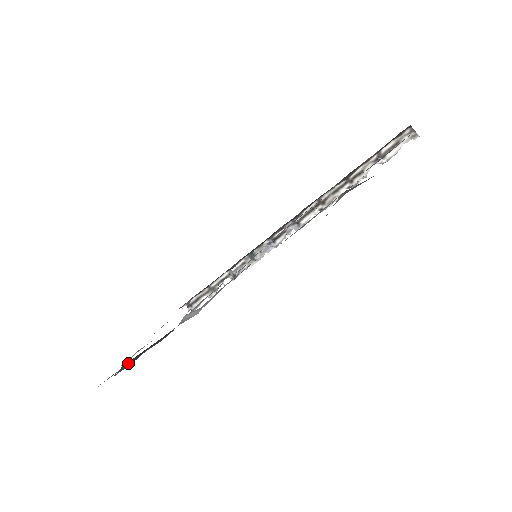
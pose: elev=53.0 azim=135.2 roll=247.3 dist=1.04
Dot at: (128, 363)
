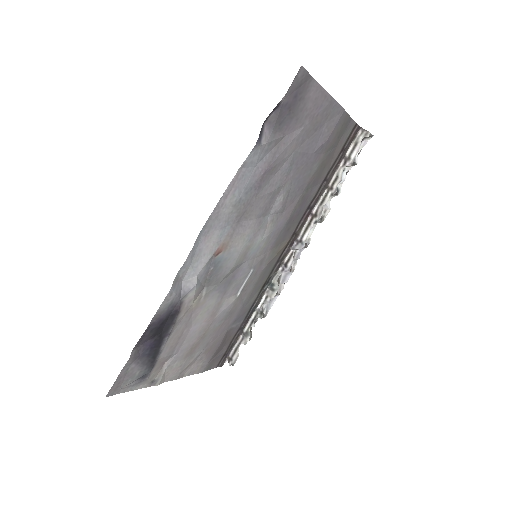
Dot at: (144, 348)
